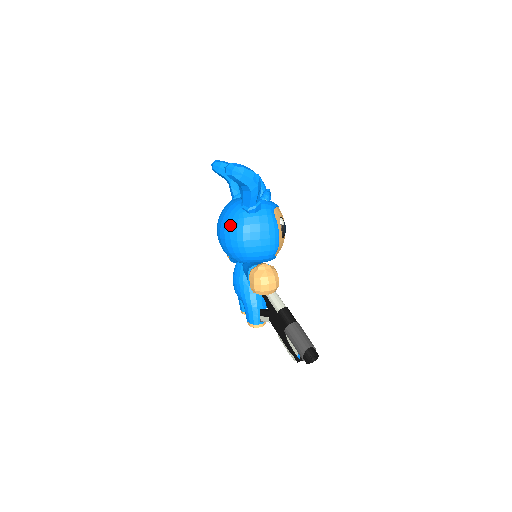
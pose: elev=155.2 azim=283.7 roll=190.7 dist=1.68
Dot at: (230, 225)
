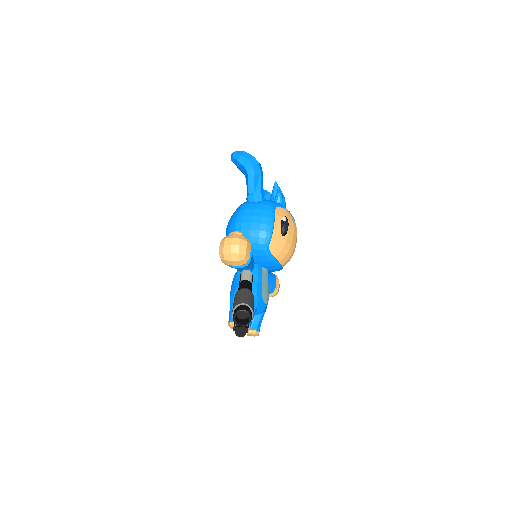
Dot at: (232, 215)
